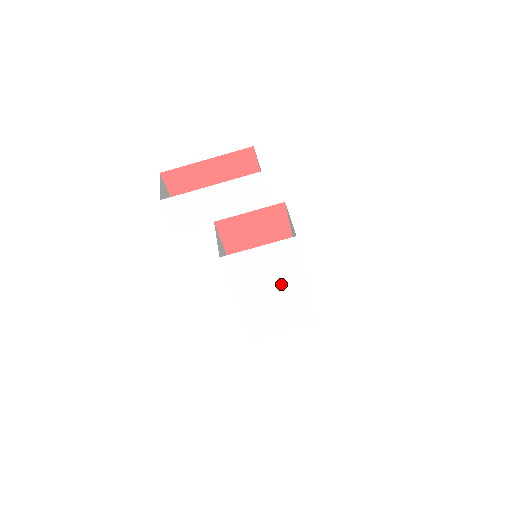
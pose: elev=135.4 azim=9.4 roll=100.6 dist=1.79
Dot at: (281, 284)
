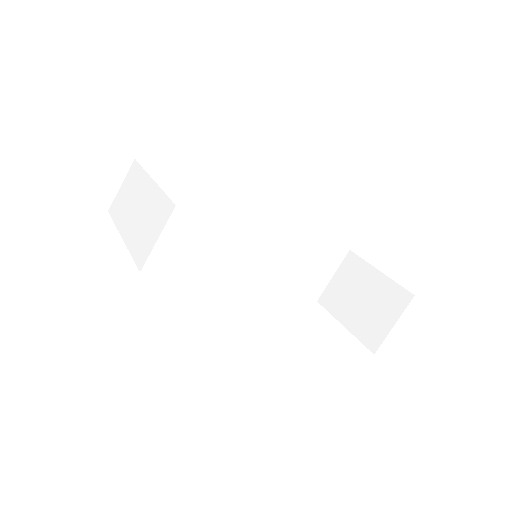
Dot at: occluded
